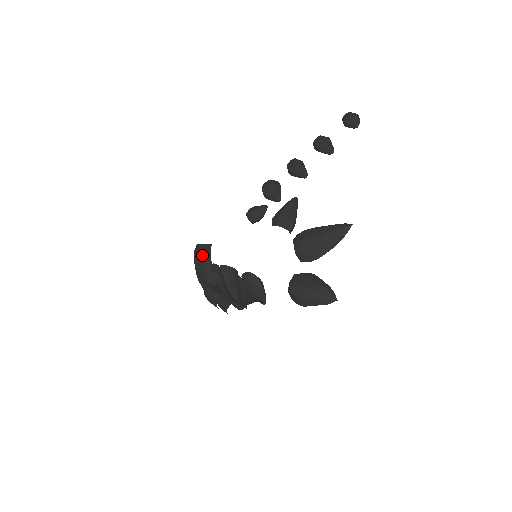
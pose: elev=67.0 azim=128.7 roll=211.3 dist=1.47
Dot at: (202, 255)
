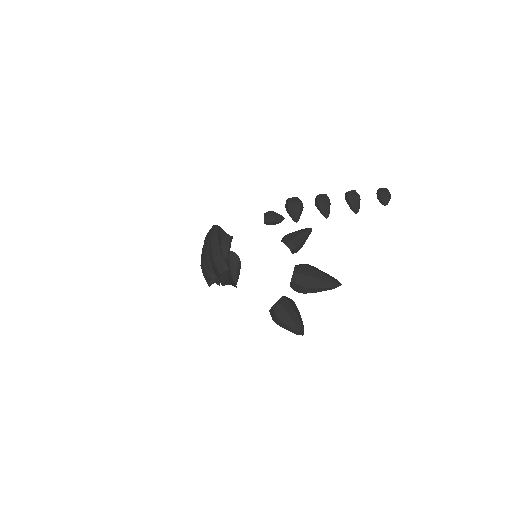
Dot at: (225, 245)
